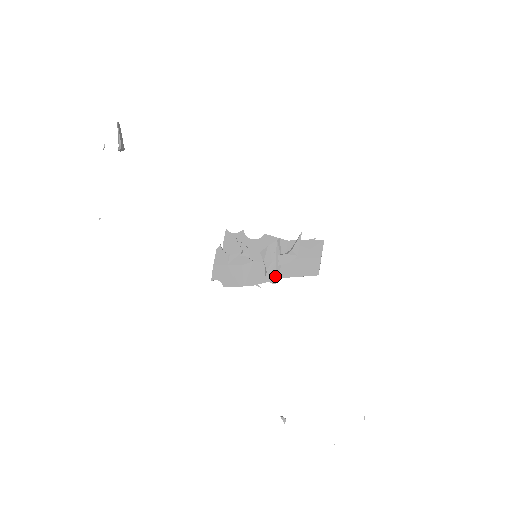
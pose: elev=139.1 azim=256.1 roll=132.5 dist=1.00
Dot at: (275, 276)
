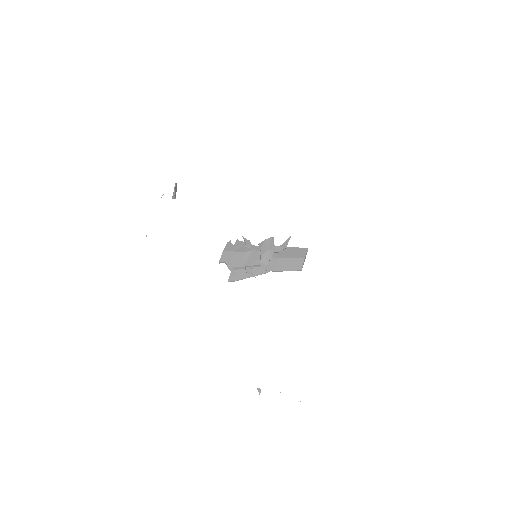
Dot at: (267, 260)
